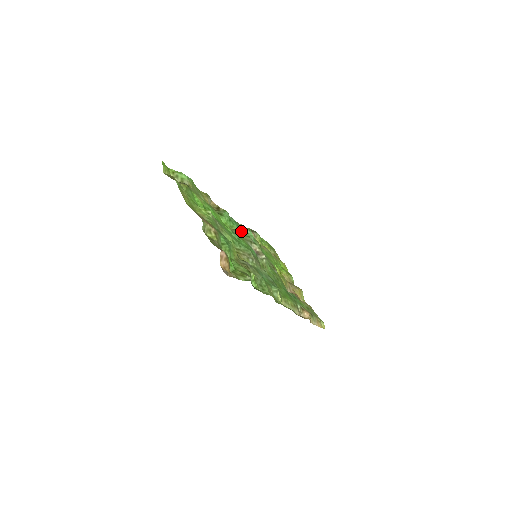
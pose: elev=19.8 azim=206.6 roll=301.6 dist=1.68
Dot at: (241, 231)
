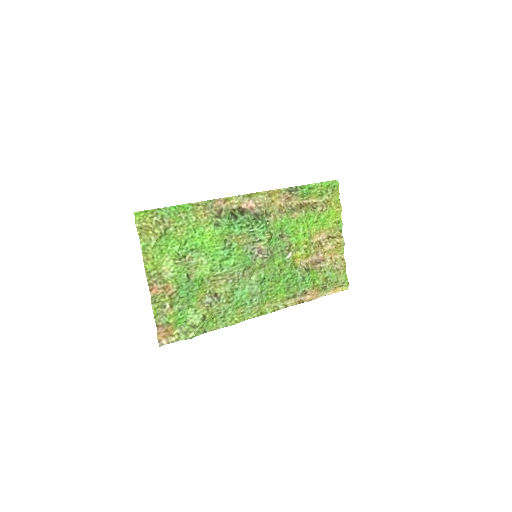
Dot at: (243, 233)
